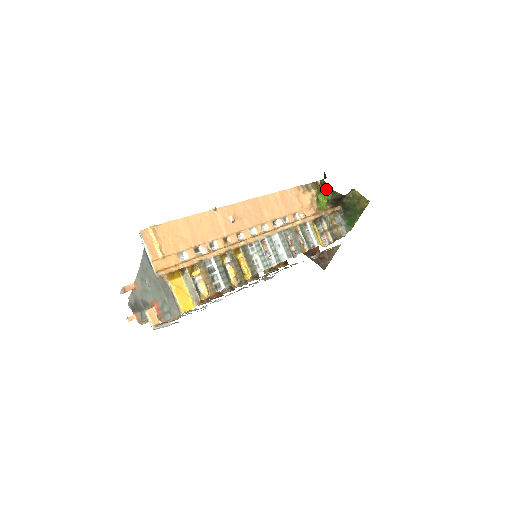
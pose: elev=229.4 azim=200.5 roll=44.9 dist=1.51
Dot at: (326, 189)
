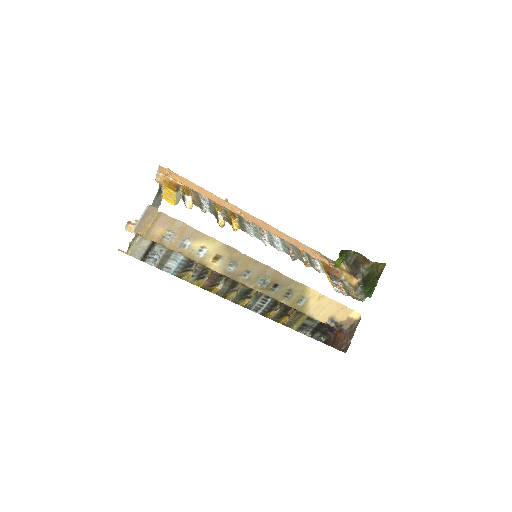
Dot at: (342, 254)
